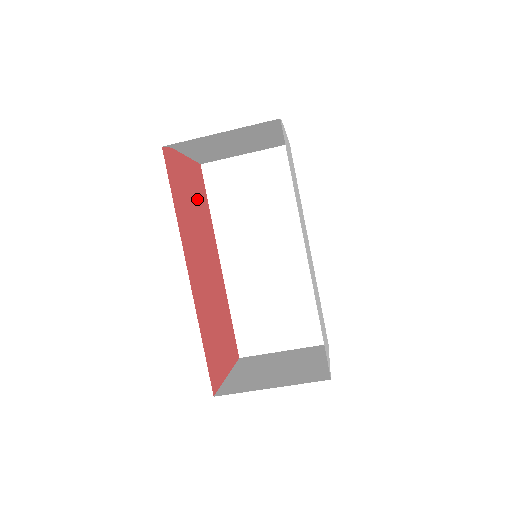
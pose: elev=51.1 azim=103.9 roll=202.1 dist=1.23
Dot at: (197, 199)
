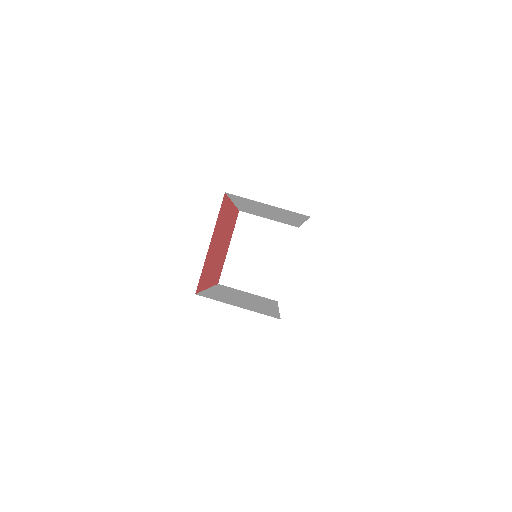
Dot at: occluded
